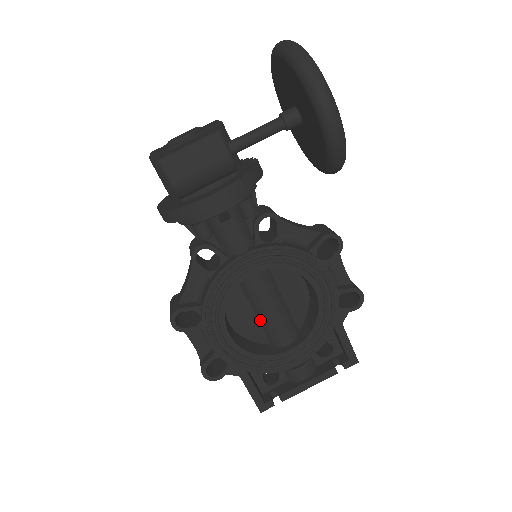
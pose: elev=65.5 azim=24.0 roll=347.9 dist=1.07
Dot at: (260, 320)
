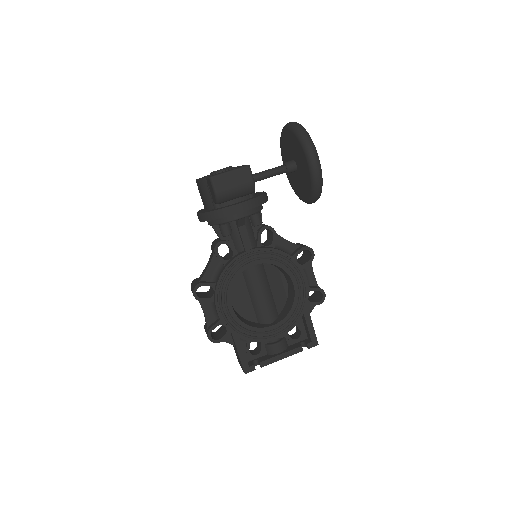
Dot at: (253, 302)
